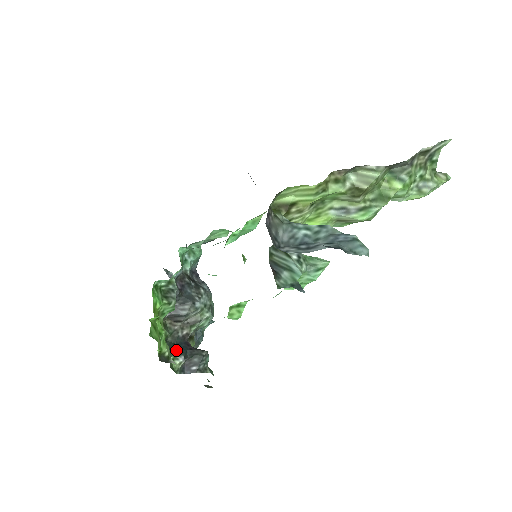
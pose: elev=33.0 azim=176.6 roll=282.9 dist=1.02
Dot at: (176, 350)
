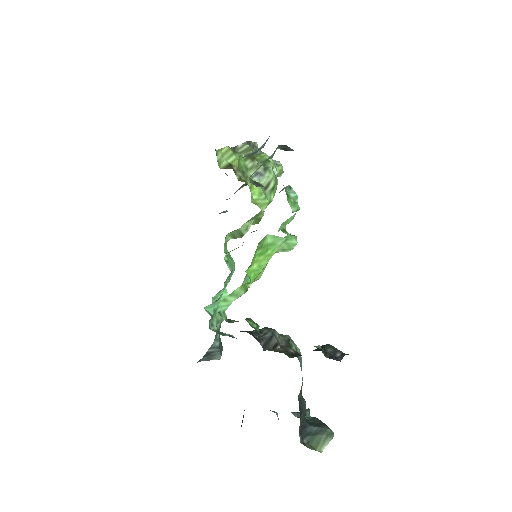
Dot at: occluded
